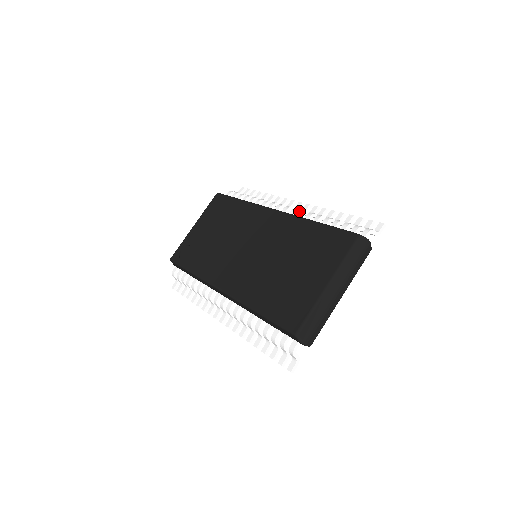
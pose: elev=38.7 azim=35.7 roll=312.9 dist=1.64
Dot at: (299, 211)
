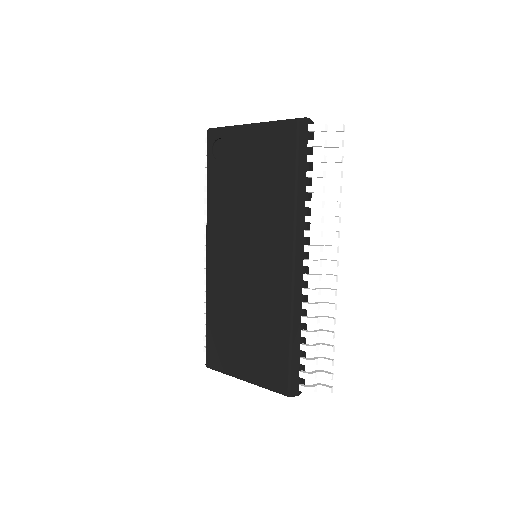
Dot at: (317, 280)
